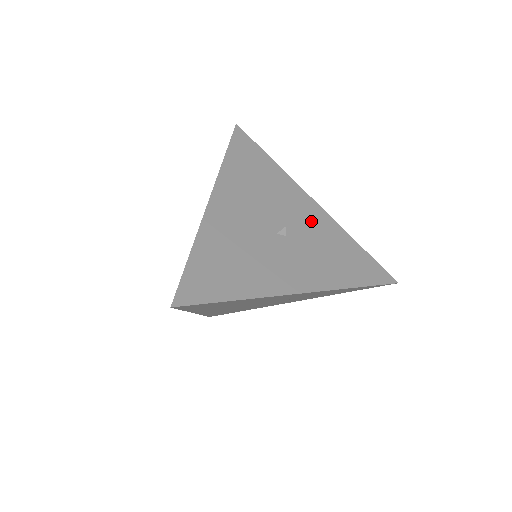
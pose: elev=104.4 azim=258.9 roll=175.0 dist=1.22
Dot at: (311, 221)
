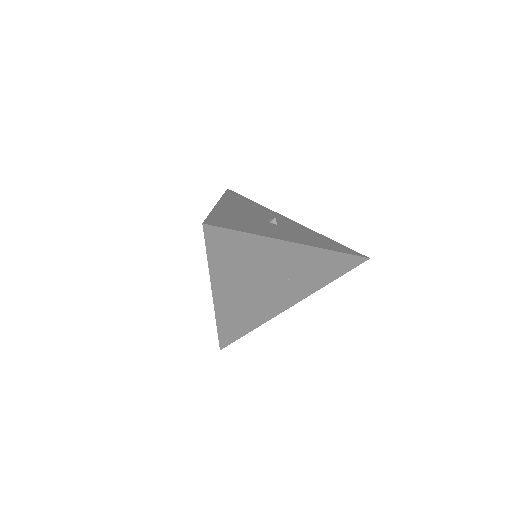
Dot at: (293, 225)
